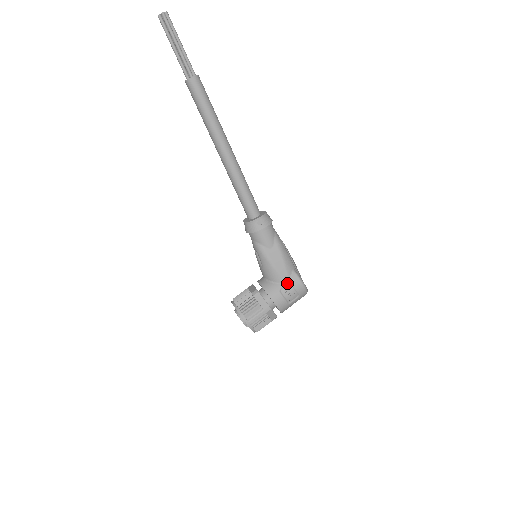
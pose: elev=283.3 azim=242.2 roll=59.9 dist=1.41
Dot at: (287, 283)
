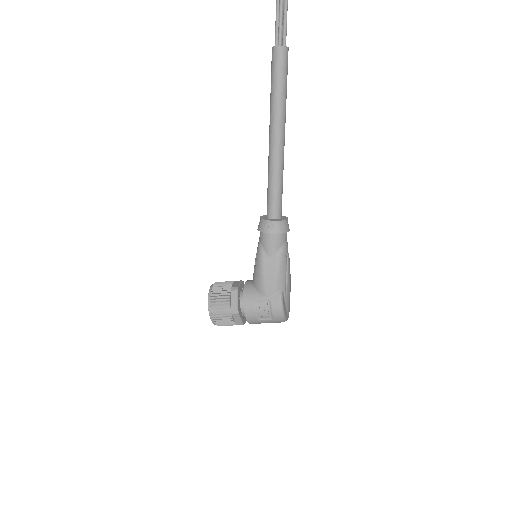
Dot at: (267, 299)
